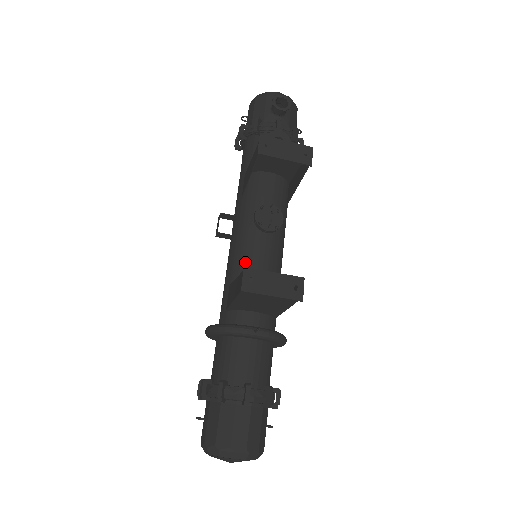
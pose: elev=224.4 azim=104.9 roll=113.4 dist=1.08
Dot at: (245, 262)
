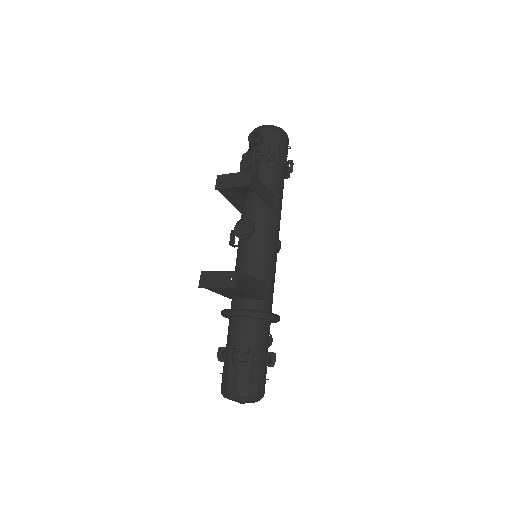
Dot at: (238, 263)
